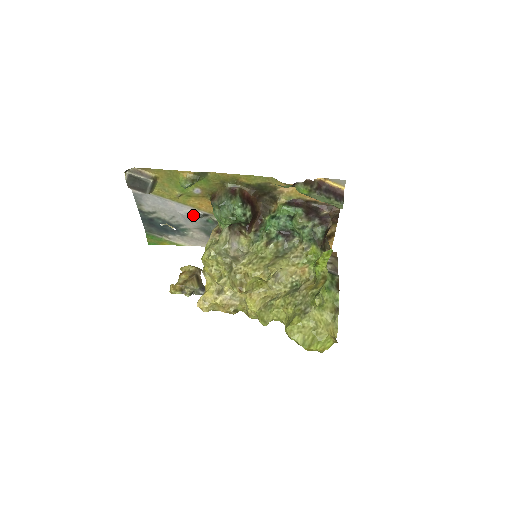
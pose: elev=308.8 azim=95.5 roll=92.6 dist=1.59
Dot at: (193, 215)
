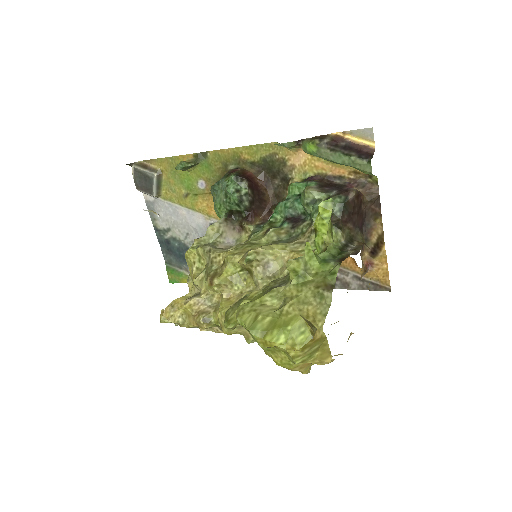
Dot at: (206, 228)
